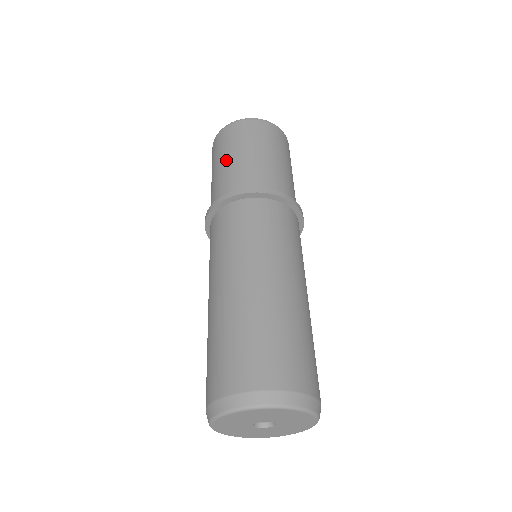
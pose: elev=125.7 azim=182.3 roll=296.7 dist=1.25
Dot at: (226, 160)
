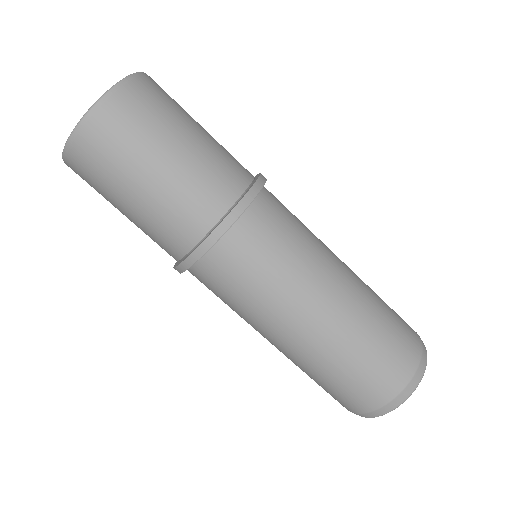
Dot at: (129, 206)
